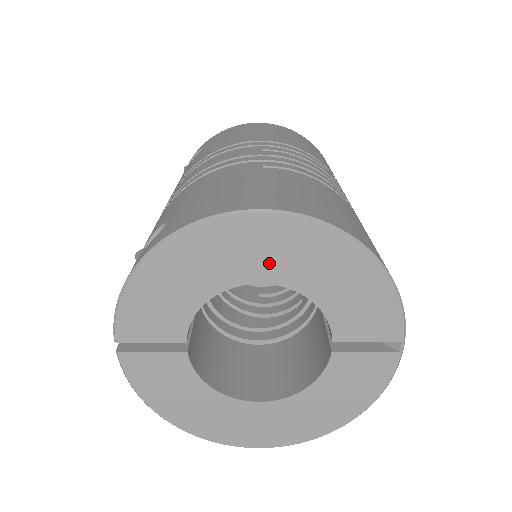
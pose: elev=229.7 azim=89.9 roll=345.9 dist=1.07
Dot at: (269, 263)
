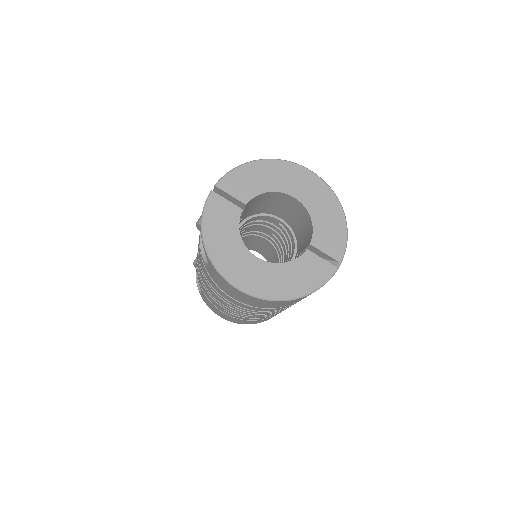
Dot at: (303, 191)
